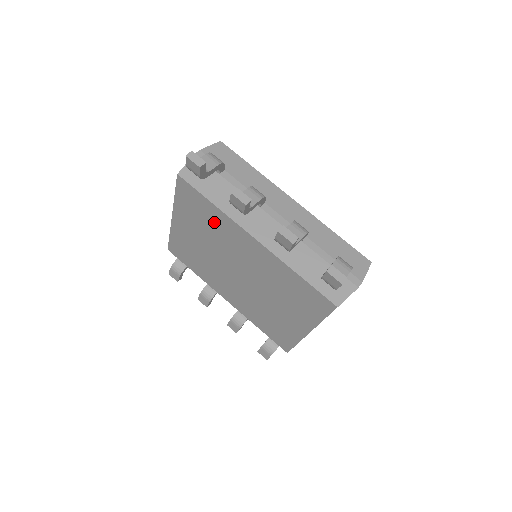
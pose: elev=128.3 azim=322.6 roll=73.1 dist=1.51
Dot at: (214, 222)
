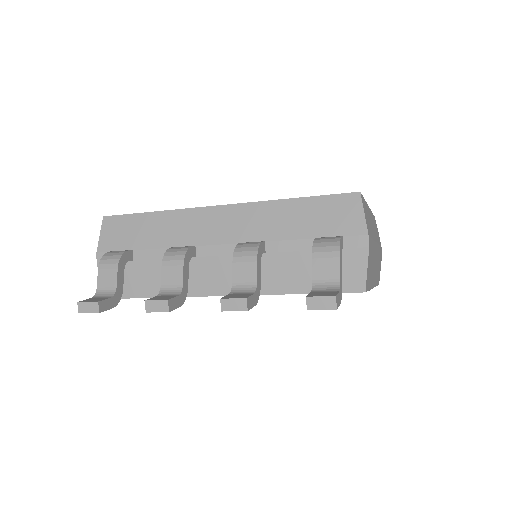
Dot at: occluded
